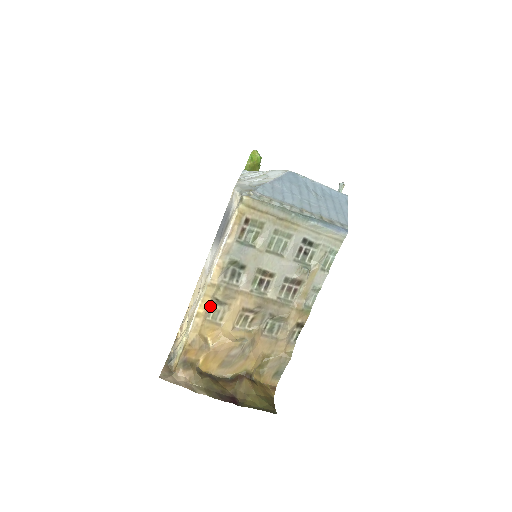
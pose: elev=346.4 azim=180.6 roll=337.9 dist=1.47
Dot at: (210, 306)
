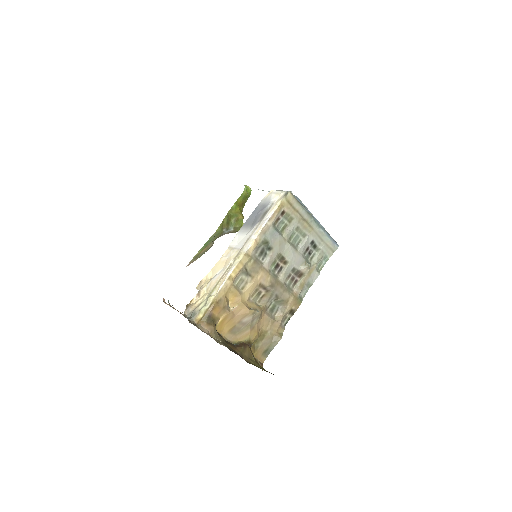
Dot at: (239, 274)
